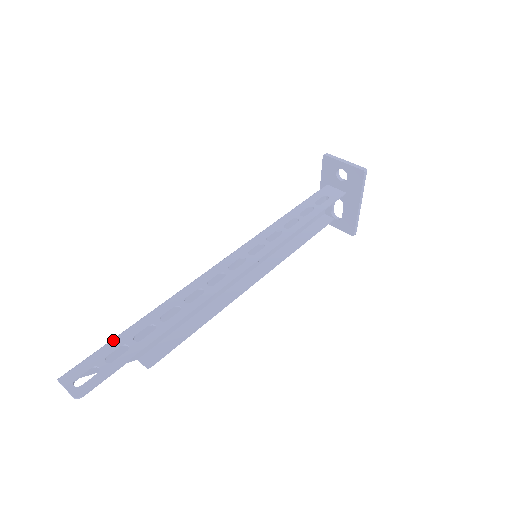
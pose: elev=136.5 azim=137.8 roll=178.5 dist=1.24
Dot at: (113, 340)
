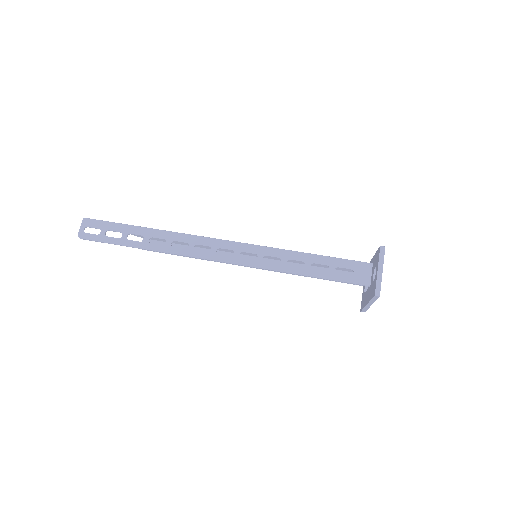
Dot at: (121, 225)
